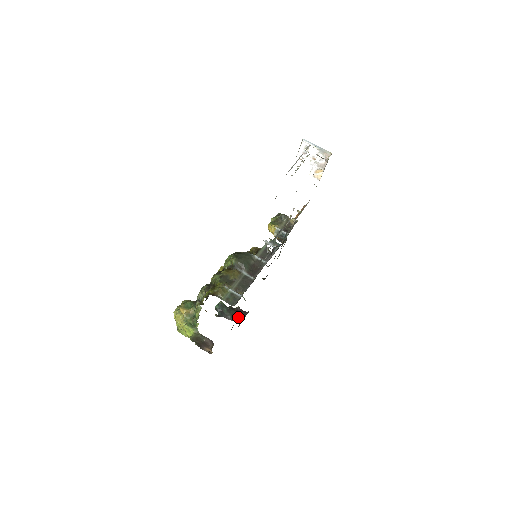
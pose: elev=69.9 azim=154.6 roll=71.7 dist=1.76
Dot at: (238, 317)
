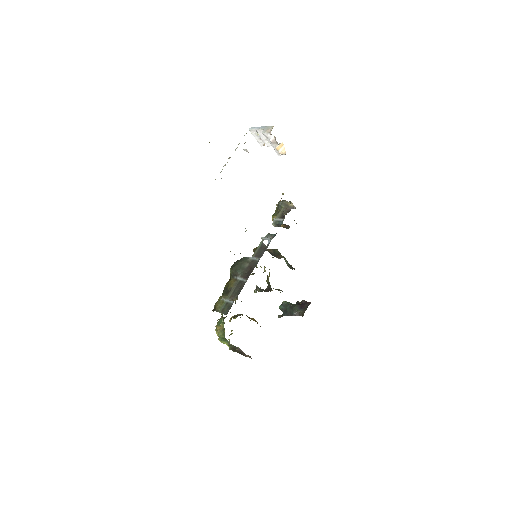
Dot at: (302, 310)
